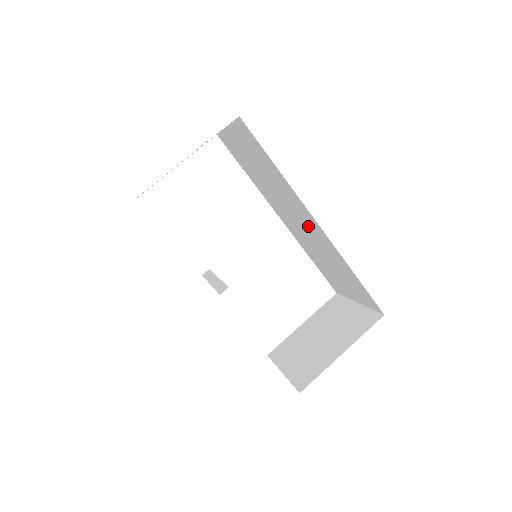
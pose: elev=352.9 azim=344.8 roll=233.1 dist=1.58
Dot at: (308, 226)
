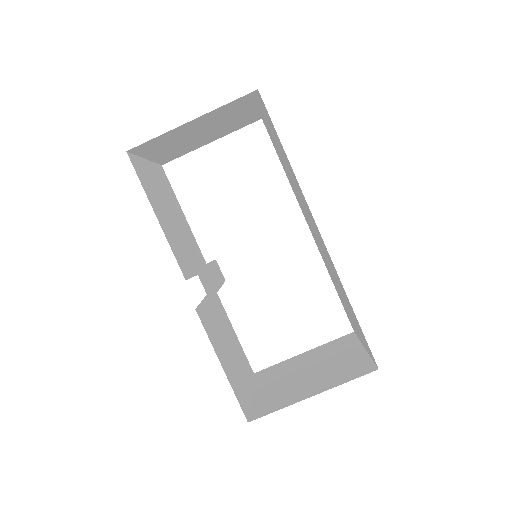
Dot at: occluded
